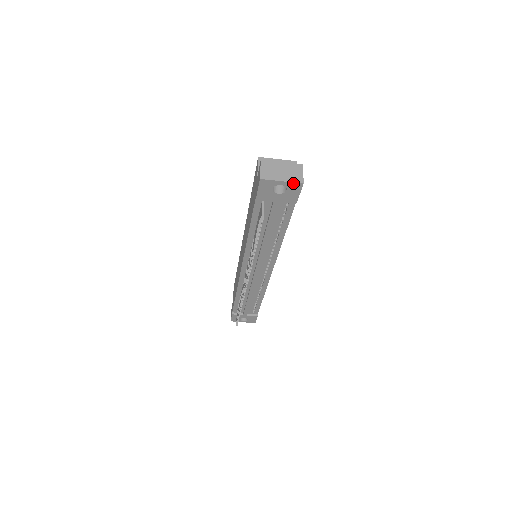
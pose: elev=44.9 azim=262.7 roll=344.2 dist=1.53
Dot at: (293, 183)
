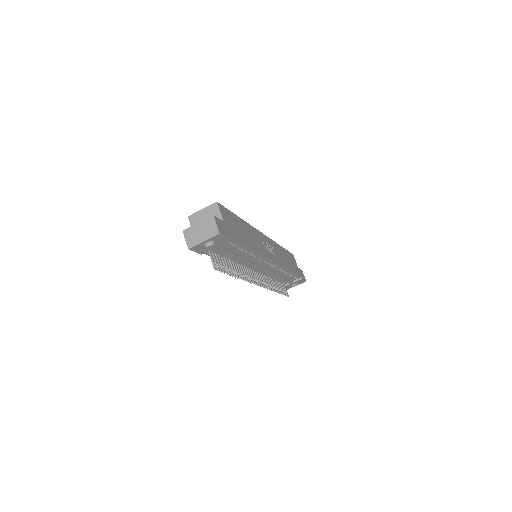
Dot at: (212, 238)
